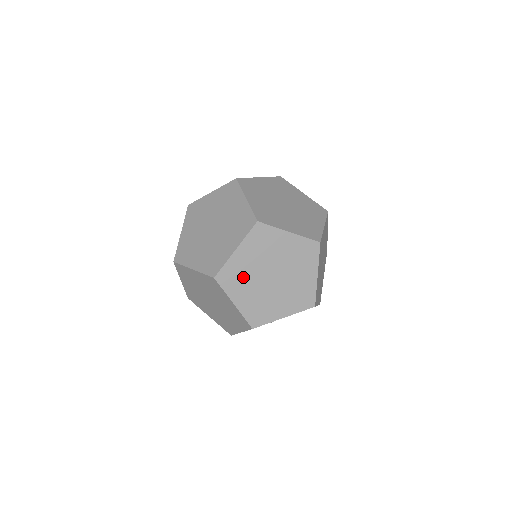
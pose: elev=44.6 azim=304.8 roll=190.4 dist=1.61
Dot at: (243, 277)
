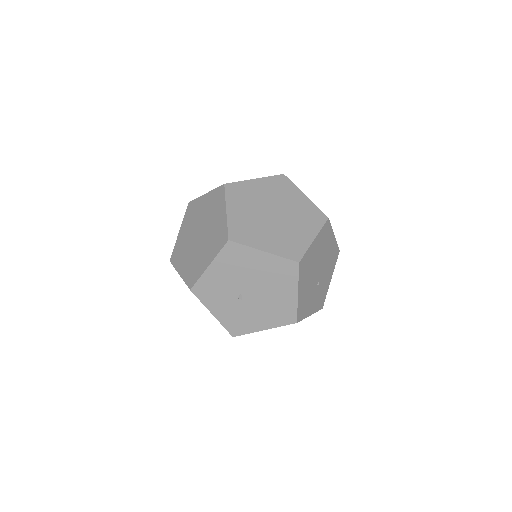
Dot at: (248, 198)
